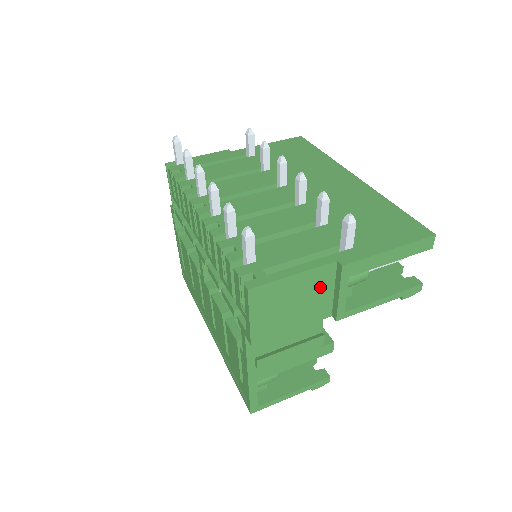
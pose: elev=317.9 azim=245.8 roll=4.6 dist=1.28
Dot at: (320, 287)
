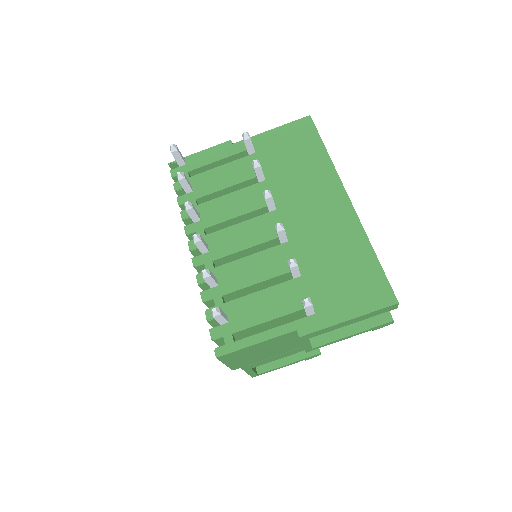
Dot at: (285, 341)
